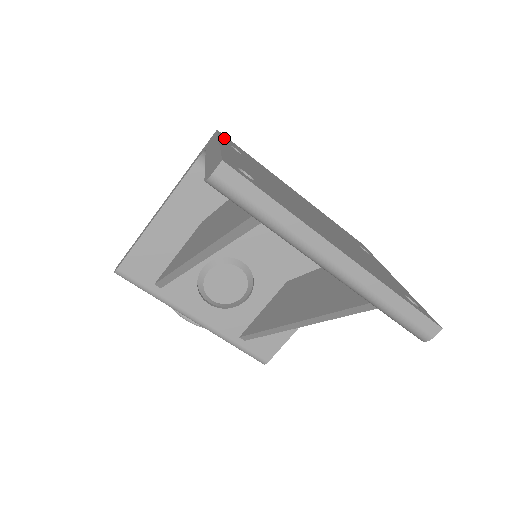
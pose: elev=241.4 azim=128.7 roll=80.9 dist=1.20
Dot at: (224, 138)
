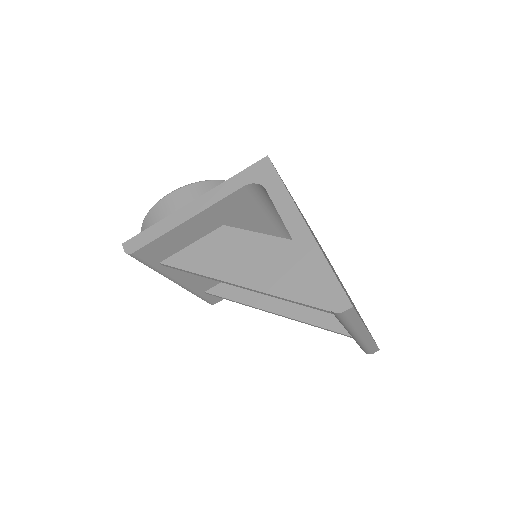
Dot at: occluded
